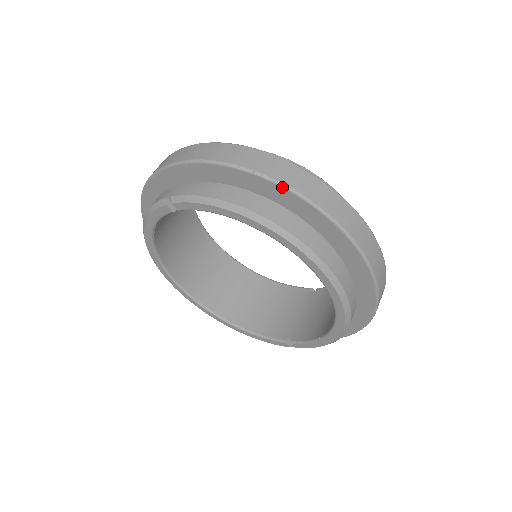
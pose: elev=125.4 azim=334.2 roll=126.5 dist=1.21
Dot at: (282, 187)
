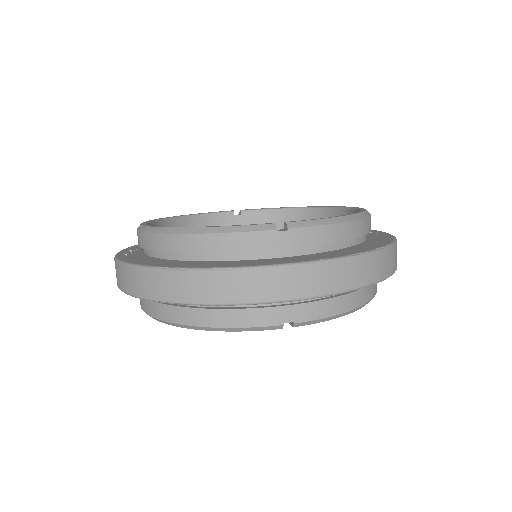
Dot at: (391, 275)
